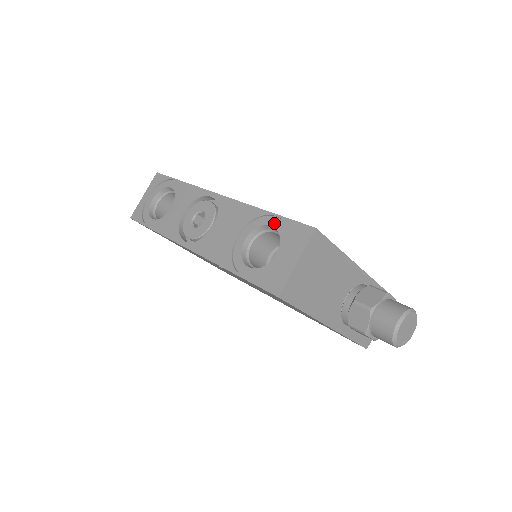
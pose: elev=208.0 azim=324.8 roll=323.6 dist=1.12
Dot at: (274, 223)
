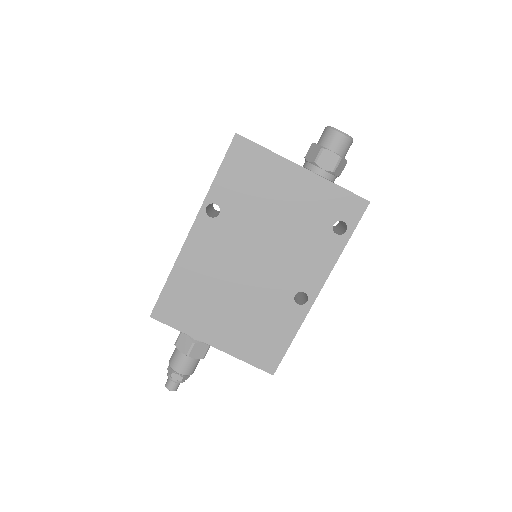
Dot at: occluded
